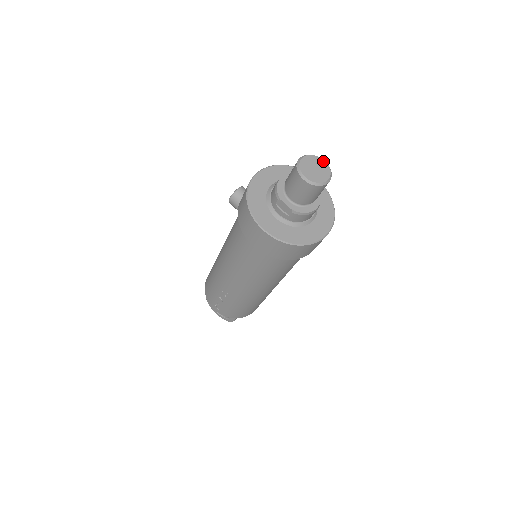
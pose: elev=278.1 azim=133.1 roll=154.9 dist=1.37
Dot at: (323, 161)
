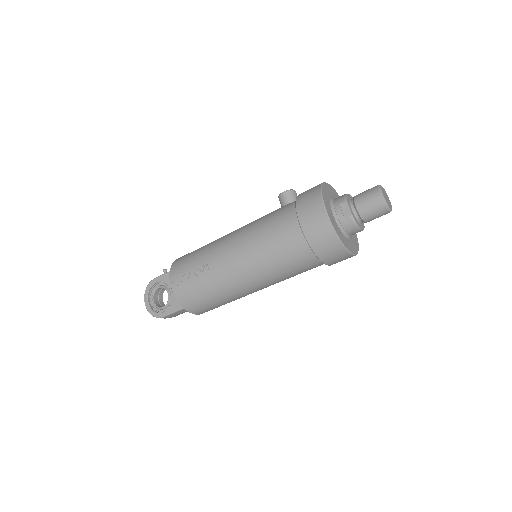
Dot at: (389, 200)
